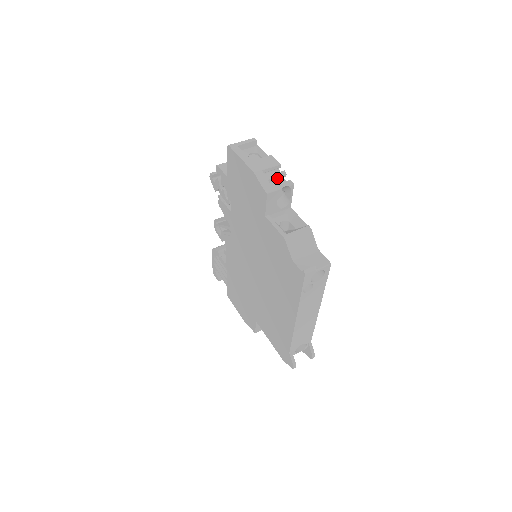
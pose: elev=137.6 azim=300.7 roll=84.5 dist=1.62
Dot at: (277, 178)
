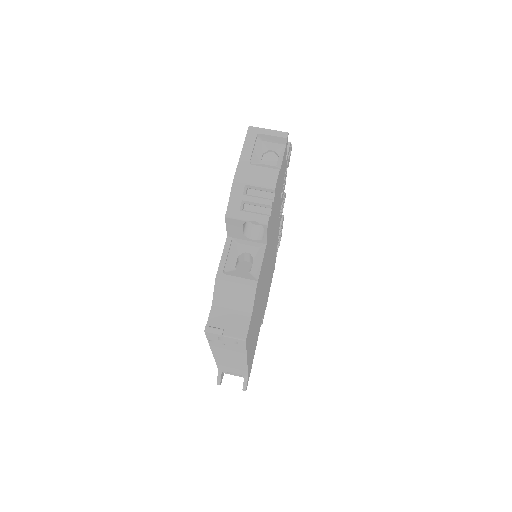
Dot at: (257, 204)
